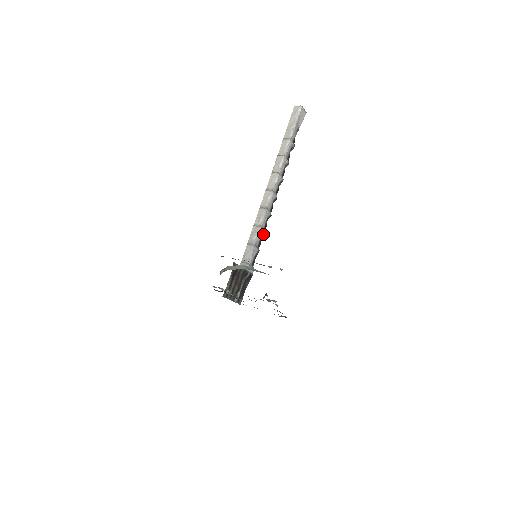
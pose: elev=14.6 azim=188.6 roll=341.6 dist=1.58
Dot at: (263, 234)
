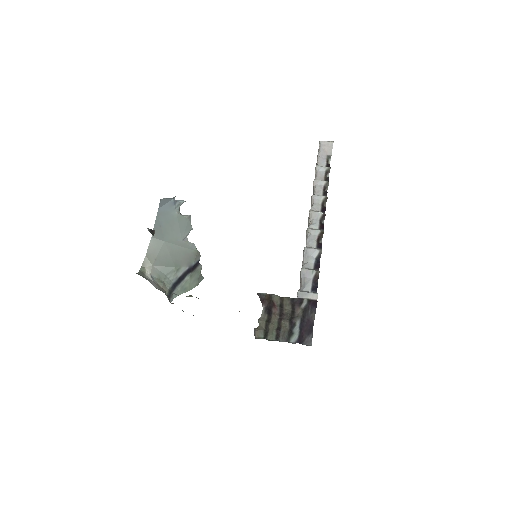
Dot at: (317, 253)
